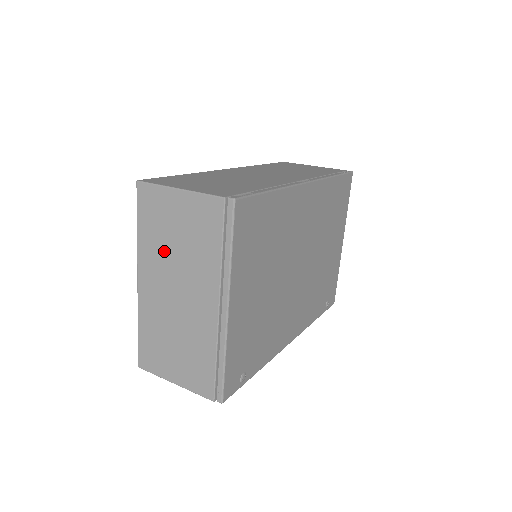
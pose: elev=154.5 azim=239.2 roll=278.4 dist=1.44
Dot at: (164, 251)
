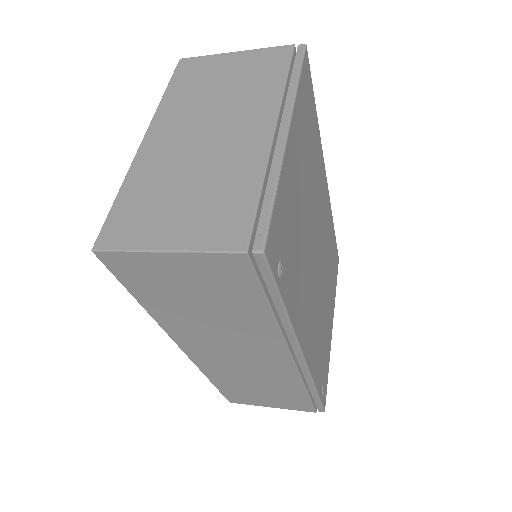
Dot at: (200, 100)
